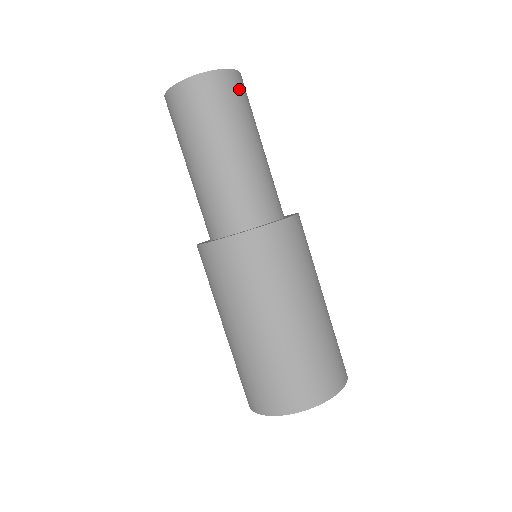
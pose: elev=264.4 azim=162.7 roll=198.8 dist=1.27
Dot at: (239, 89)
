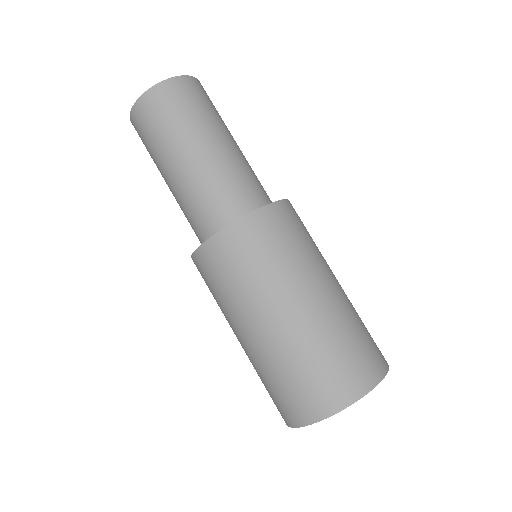
Dot at: (199, 92)
